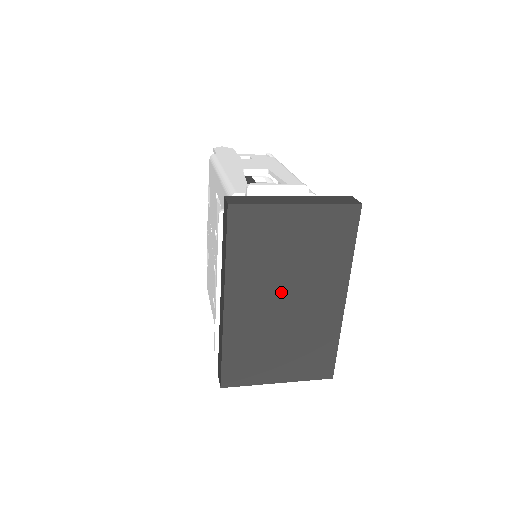
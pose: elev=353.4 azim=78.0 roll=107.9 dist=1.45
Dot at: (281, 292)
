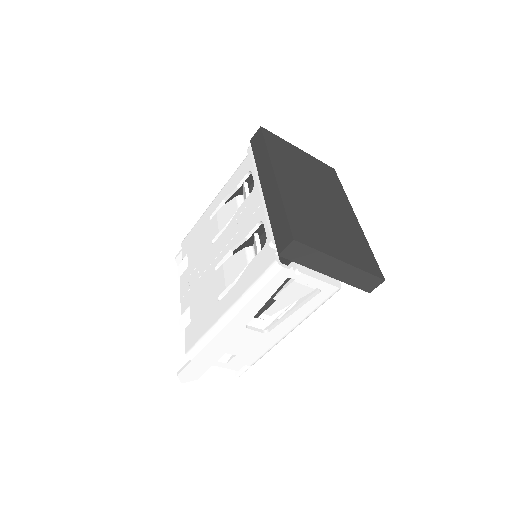
Dot at: (311, 189)
